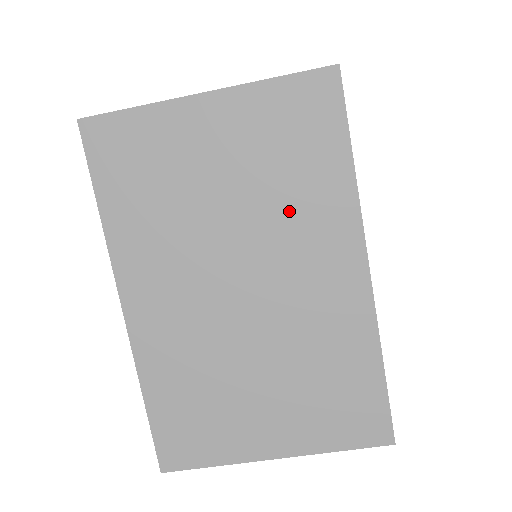
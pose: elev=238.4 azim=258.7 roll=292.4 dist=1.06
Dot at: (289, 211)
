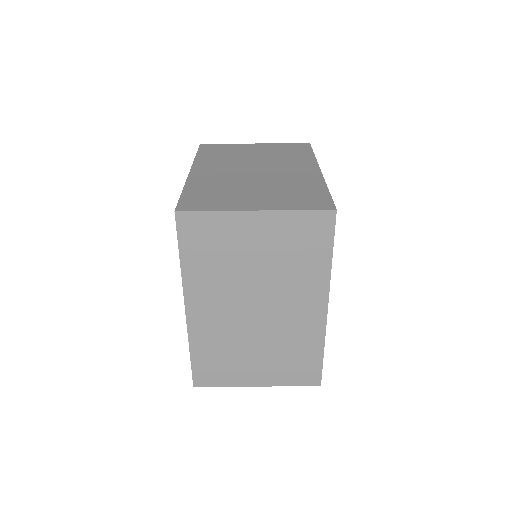
Dot at: (291, 277)
